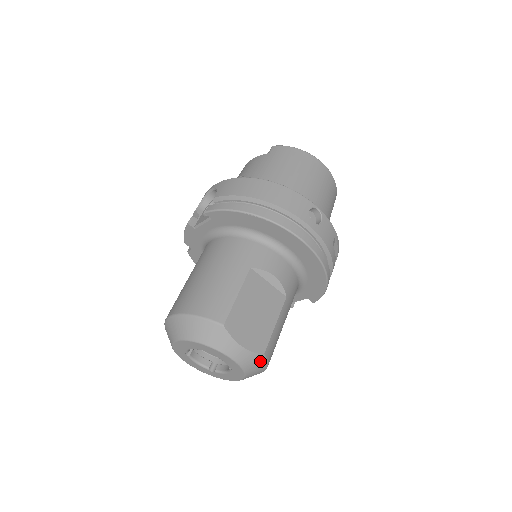
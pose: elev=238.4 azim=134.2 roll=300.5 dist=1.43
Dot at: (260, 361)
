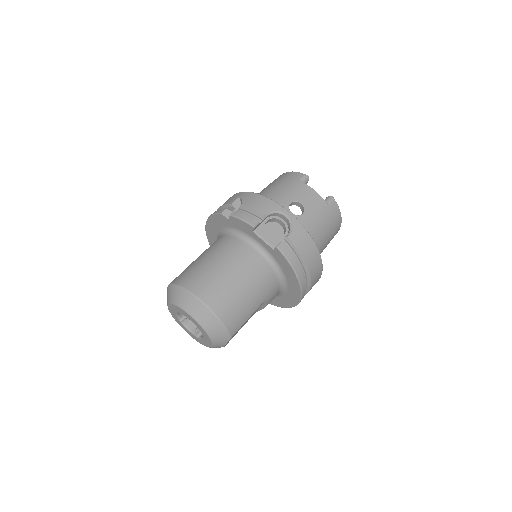
Dot at: occluded
